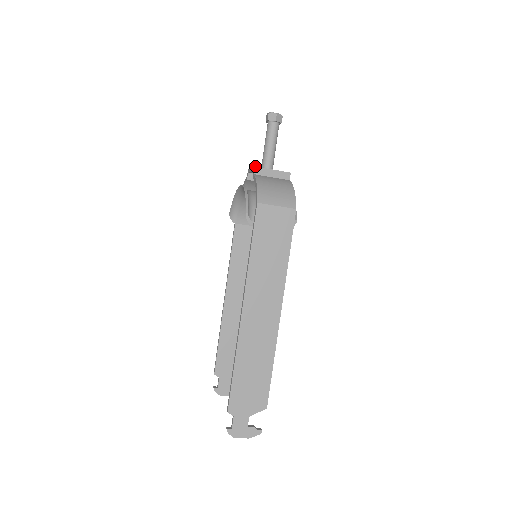
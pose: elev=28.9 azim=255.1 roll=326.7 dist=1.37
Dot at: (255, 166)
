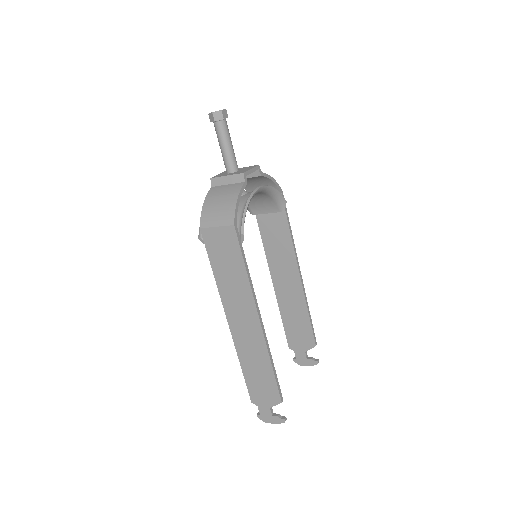
Dot at: (211, 178)
